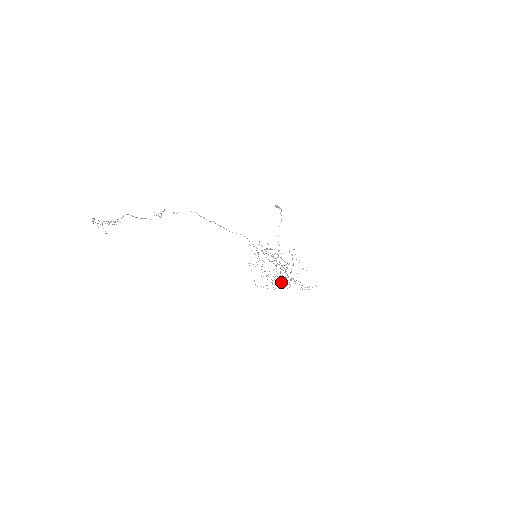
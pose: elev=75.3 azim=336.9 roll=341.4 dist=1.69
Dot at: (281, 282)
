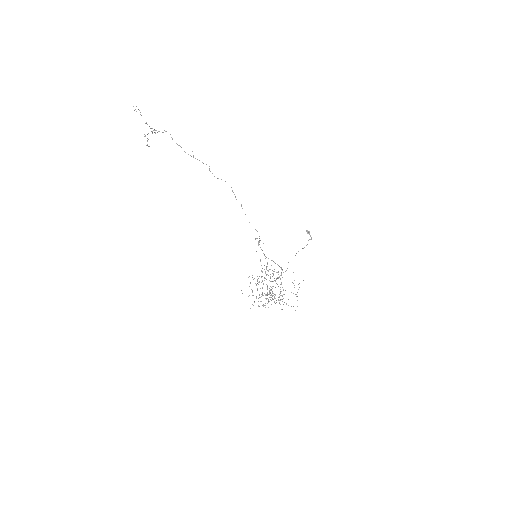
Dot at: occluded
